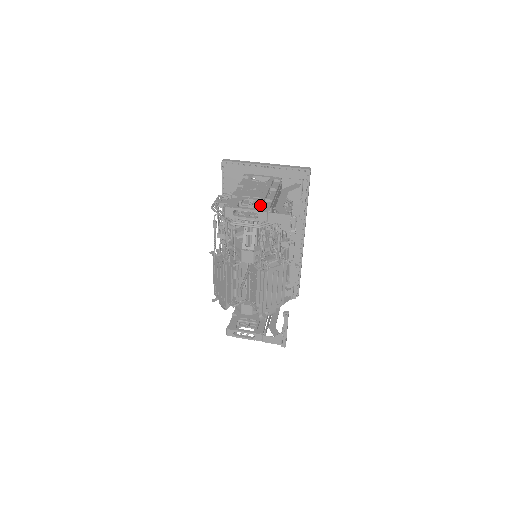
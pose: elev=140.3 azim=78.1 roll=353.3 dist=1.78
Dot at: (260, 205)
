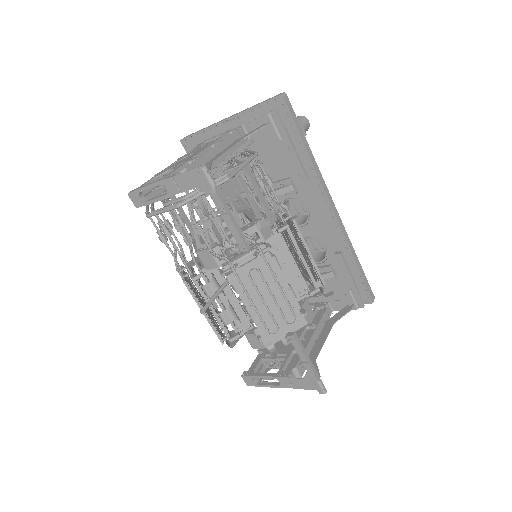
Dot at: (171, 172)
